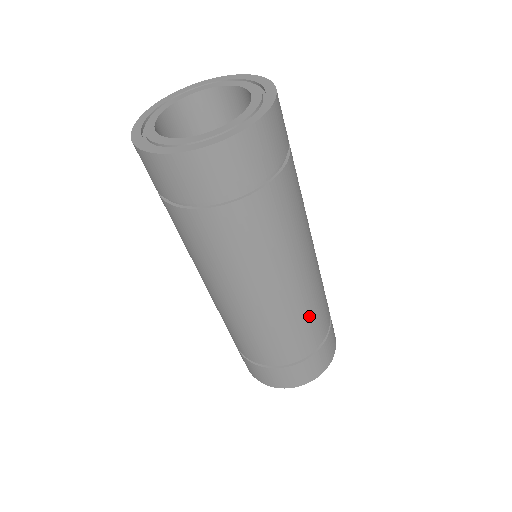
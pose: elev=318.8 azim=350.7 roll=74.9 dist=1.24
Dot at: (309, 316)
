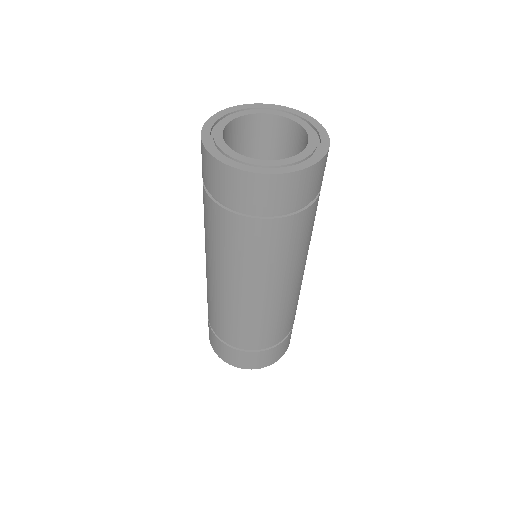
Dot at: occluded
